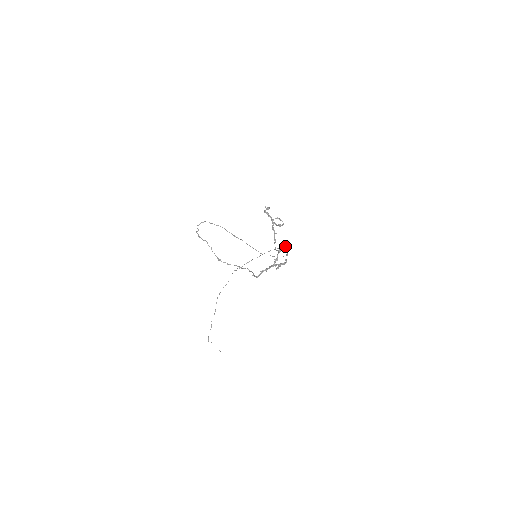
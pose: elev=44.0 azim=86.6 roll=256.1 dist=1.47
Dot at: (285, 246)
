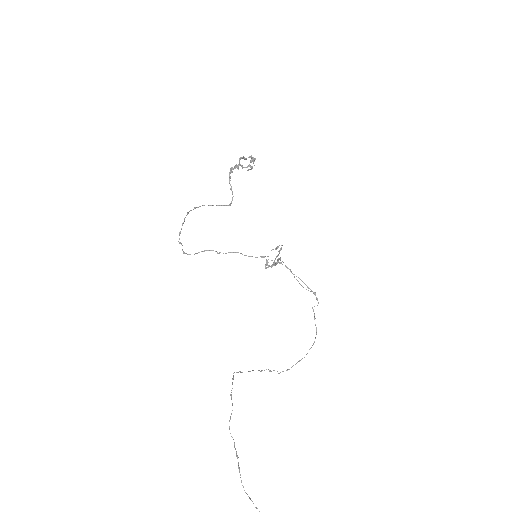
Dot at: (249, 157)
